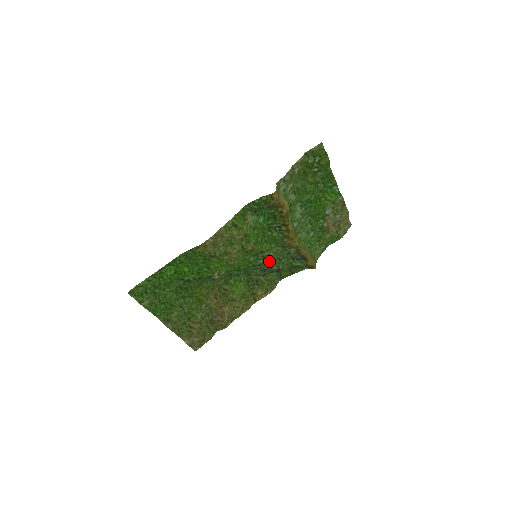
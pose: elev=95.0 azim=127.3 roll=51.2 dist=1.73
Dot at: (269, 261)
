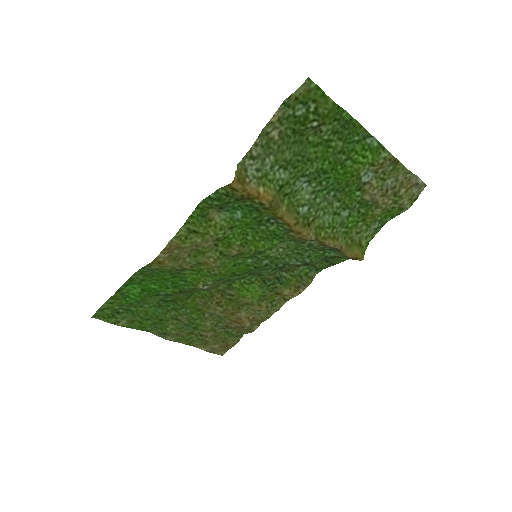
Dot at: (281, 258)
